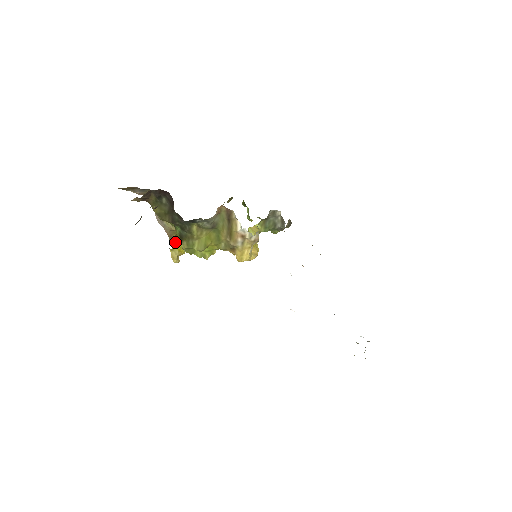
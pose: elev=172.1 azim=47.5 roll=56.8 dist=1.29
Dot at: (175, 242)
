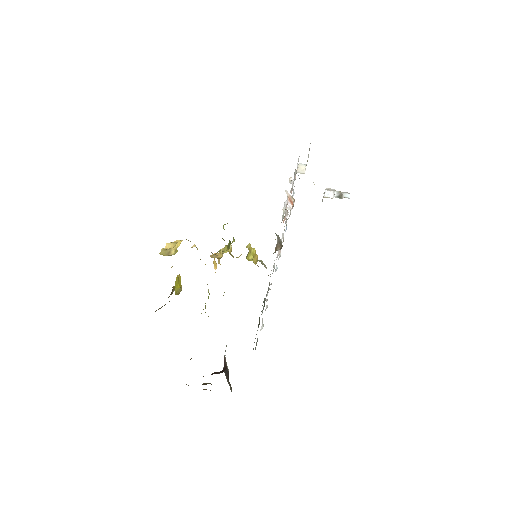
Dot at: (174, 288)
